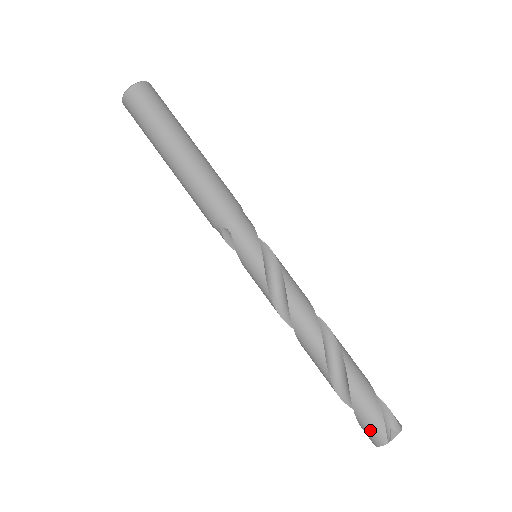
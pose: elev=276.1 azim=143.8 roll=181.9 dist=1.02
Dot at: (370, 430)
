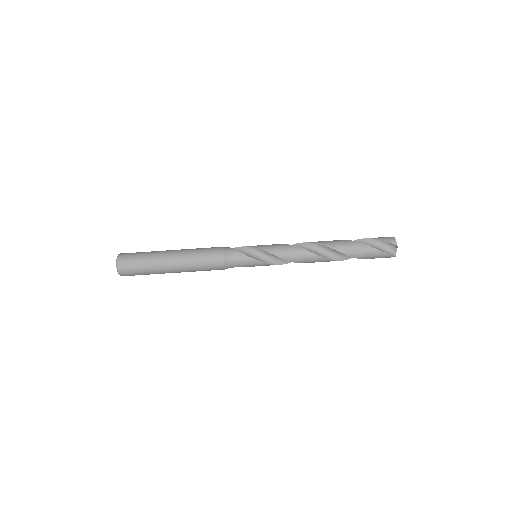
Dot at: occluded
